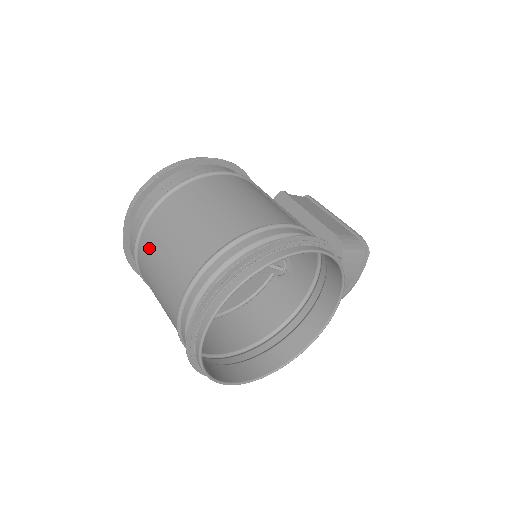
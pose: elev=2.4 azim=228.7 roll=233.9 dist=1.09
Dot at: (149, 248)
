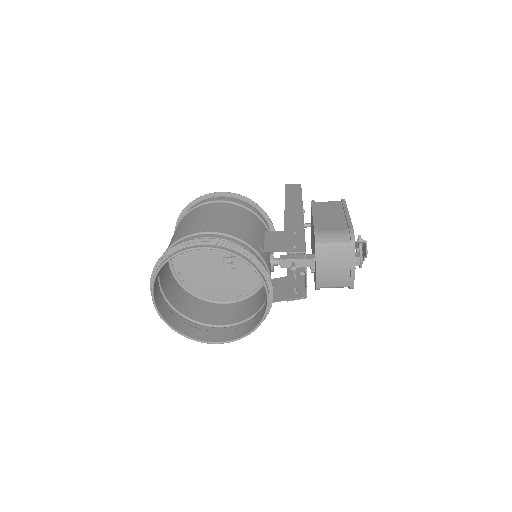
Dot at: occluded
